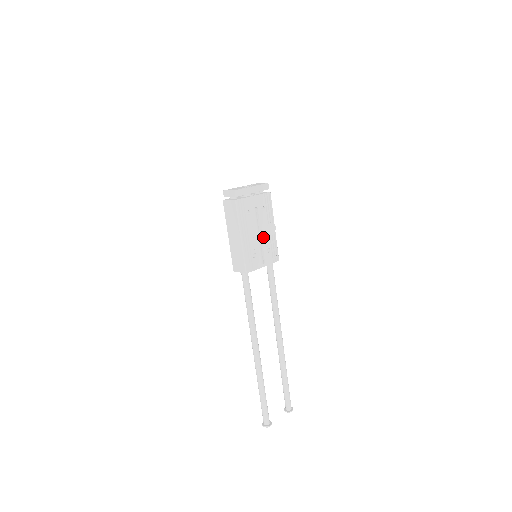
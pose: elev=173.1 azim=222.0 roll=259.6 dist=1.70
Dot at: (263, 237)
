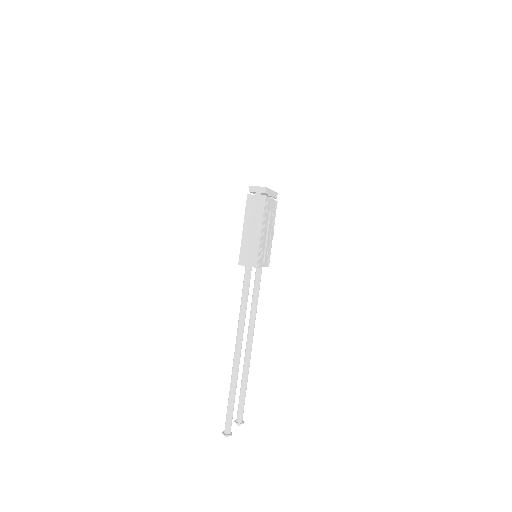
Dot at: (268, 239)
